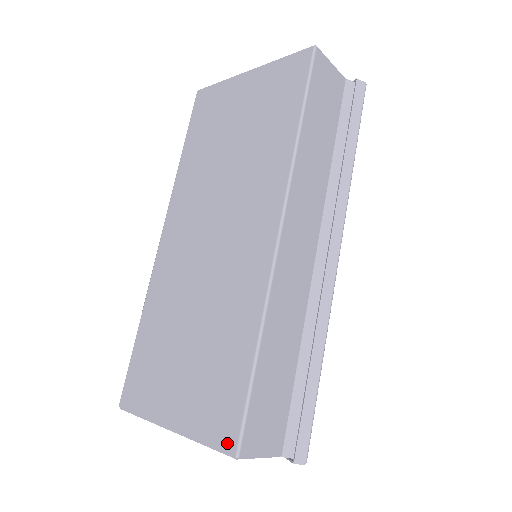
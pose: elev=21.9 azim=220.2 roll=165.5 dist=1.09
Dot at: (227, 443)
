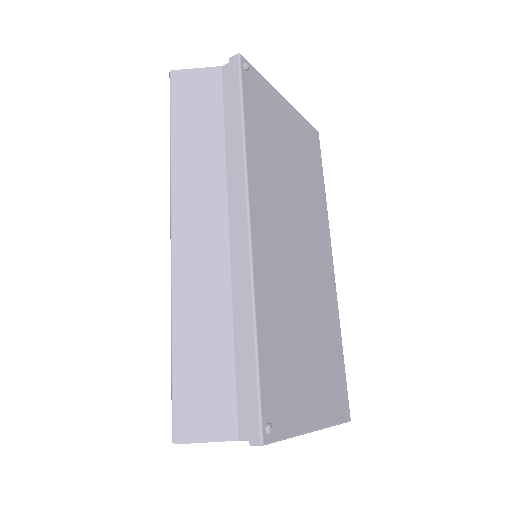
Dot at: occluded
